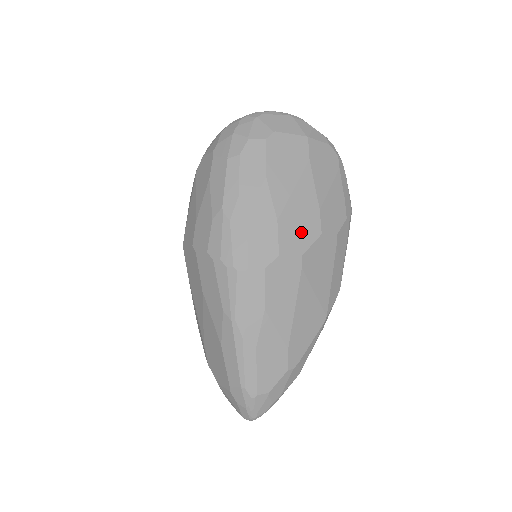
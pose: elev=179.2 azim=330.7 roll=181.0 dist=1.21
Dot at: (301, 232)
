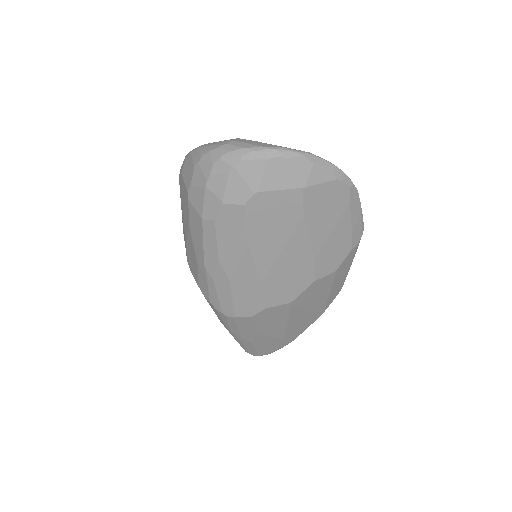
Dot at: (290, 285)
